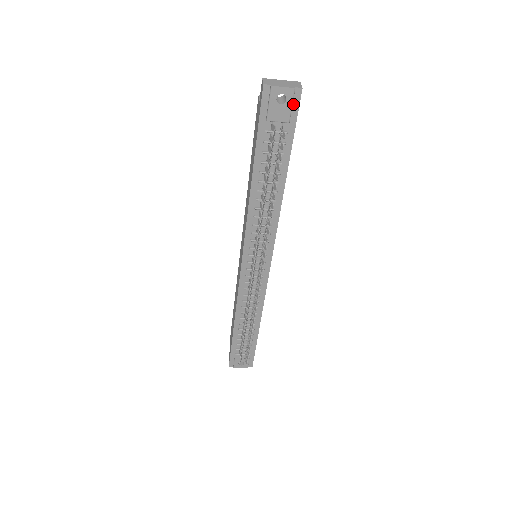
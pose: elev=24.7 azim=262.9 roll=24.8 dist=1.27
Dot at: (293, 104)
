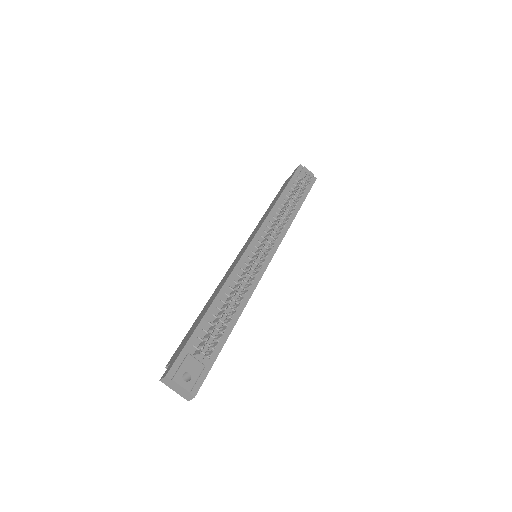
Dot at: (311, 181)
